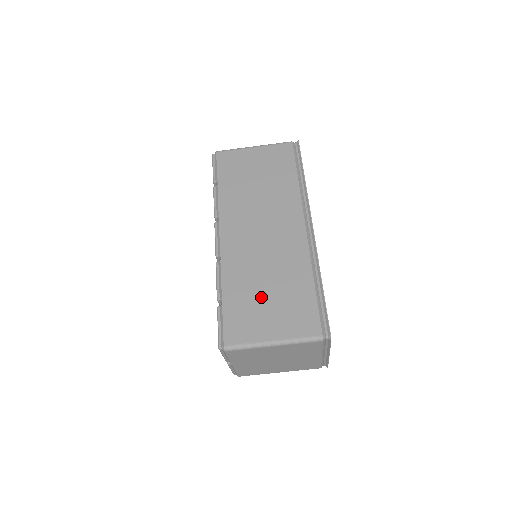
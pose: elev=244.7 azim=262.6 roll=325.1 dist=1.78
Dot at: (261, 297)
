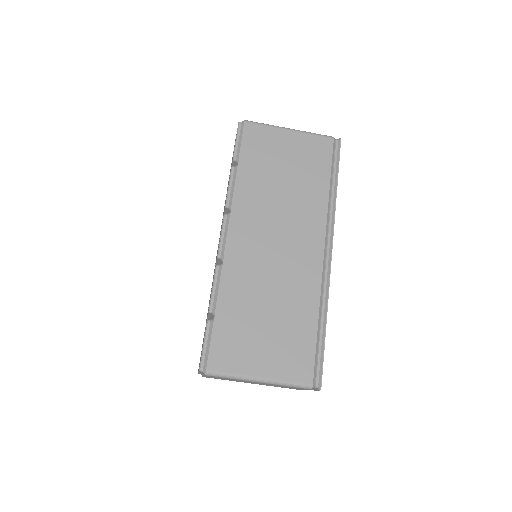
Dot at: (258, 323)
